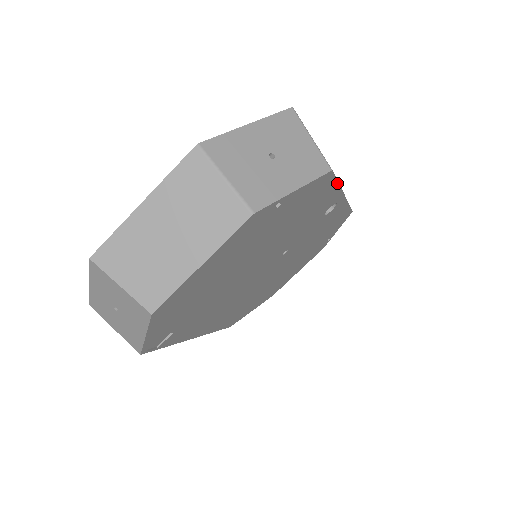
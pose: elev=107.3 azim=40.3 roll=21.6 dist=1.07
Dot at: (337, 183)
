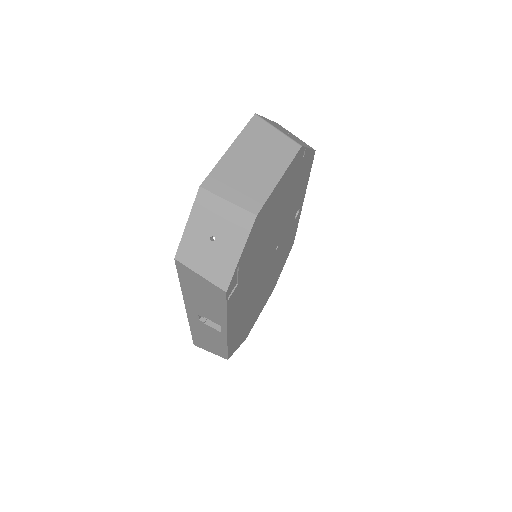
Dot at: (309, 175)
